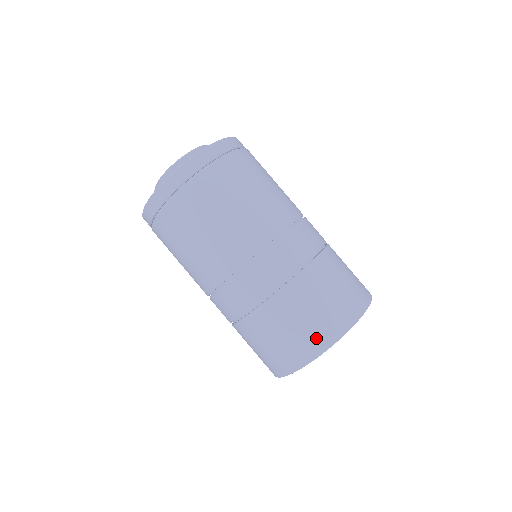
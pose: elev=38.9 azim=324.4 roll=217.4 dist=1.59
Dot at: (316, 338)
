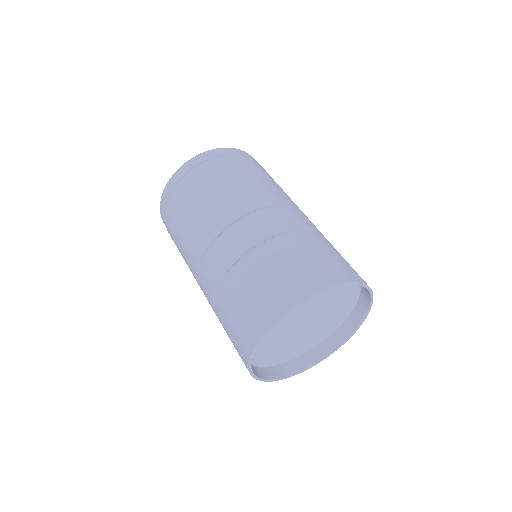
Dot at: (293, 288)
